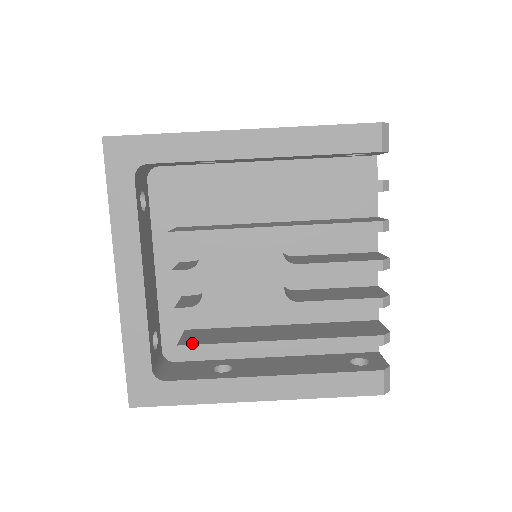
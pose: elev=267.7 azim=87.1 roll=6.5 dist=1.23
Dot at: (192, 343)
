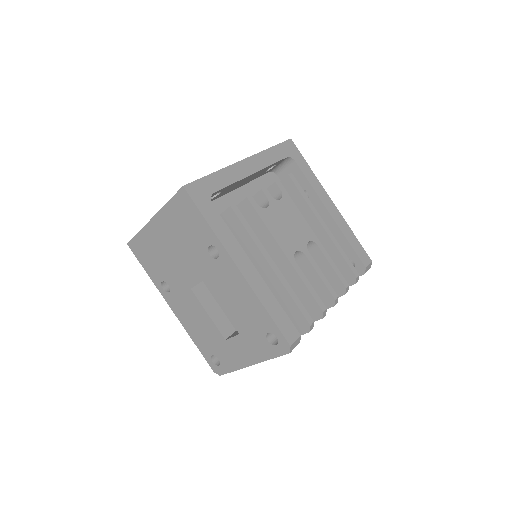
Dot at: (239, 213)
